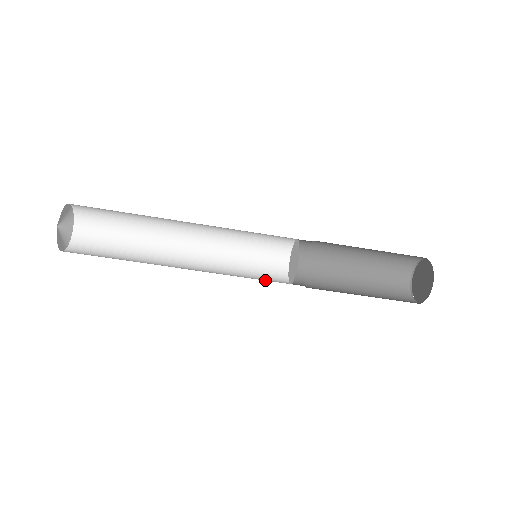
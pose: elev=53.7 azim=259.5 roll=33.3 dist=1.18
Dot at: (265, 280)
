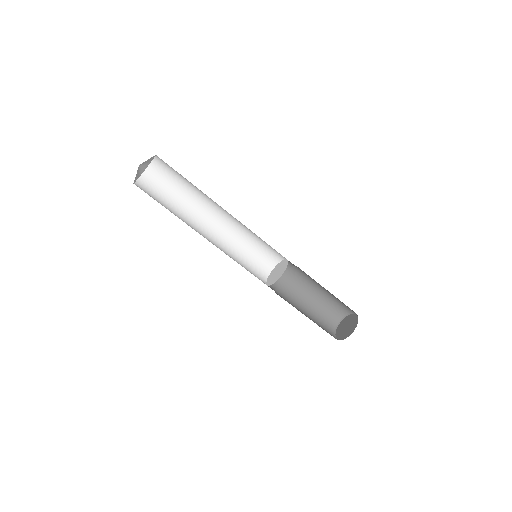
Dot at: occluded
